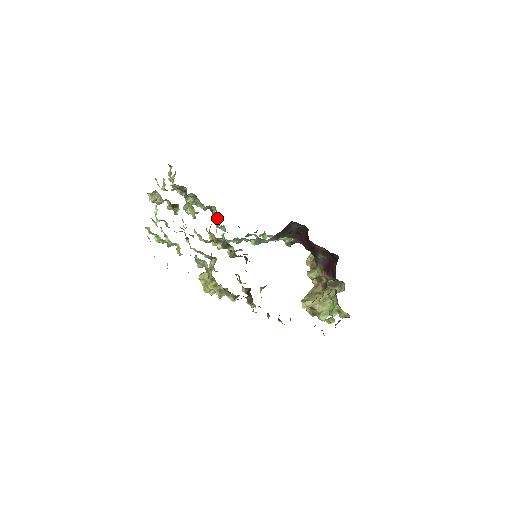
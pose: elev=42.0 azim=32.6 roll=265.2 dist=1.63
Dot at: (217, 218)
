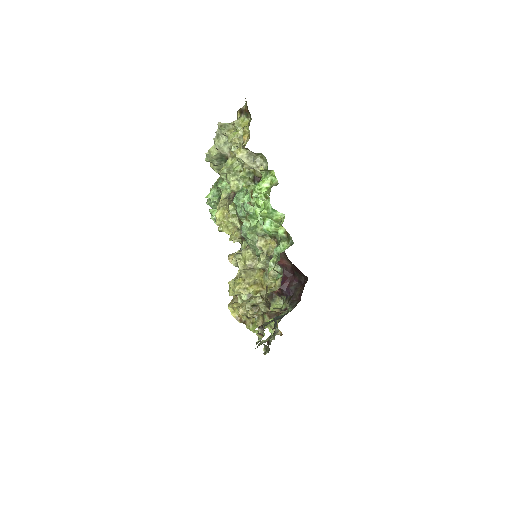
Dot at: (217, 189)
